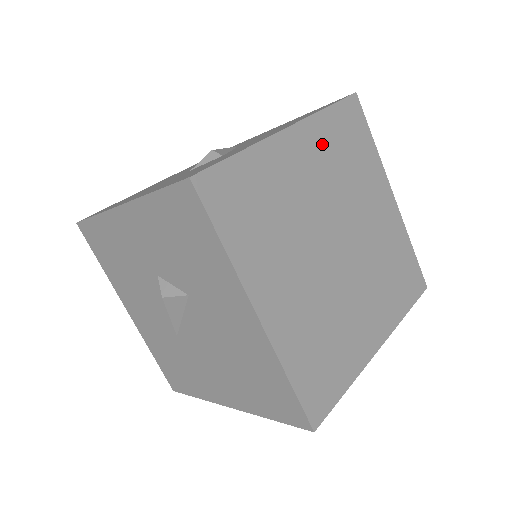
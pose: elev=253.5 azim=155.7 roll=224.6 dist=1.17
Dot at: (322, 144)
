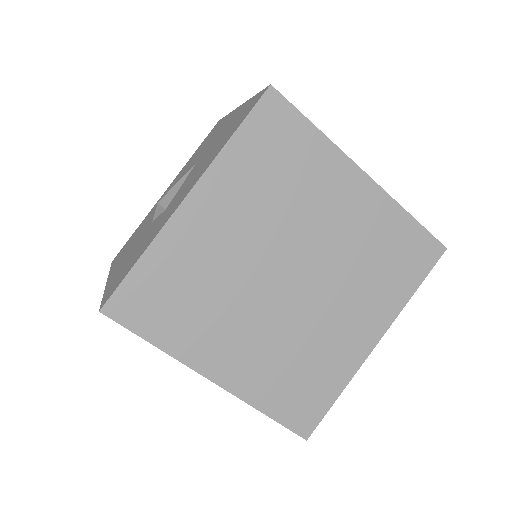
Dot at: (237, 184)
